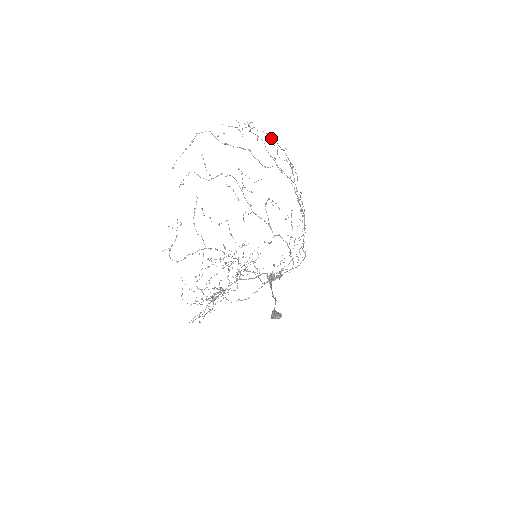
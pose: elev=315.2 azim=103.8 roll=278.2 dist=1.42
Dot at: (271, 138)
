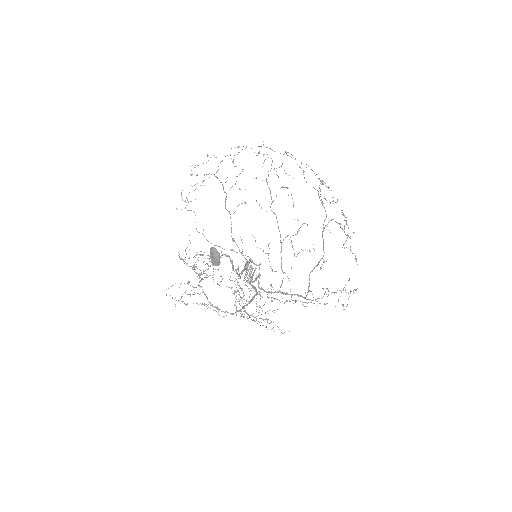
Dot at: occluded
